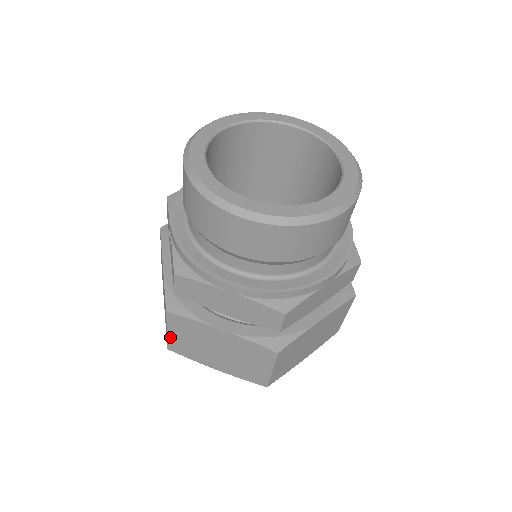
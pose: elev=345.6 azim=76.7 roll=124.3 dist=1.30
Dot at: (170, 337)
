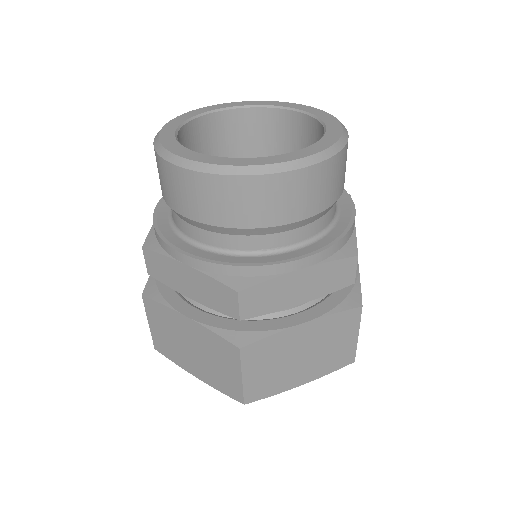
Dot at: (152, 331)
